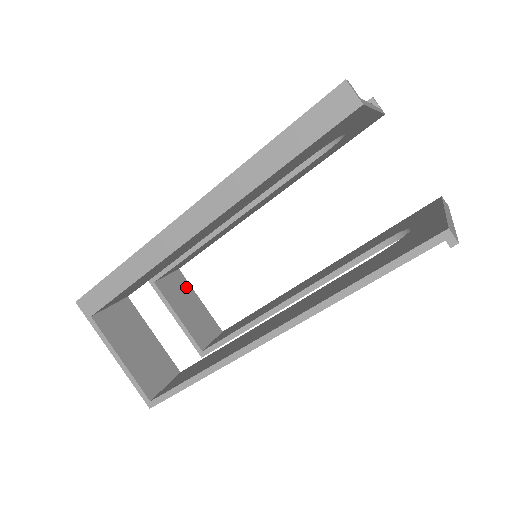
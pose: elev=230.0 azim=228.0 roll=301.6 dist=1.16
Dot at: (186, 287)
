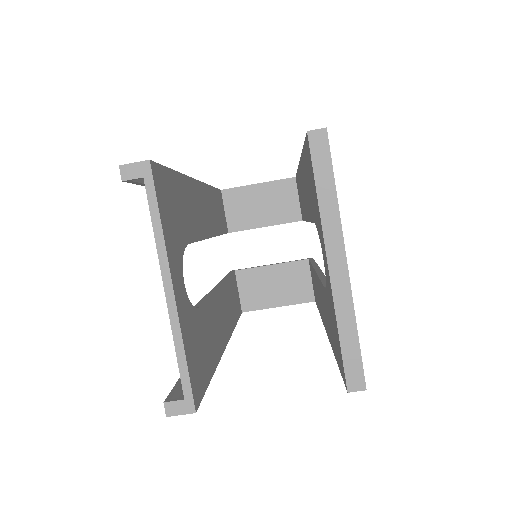
Dot at: (241, 194)
